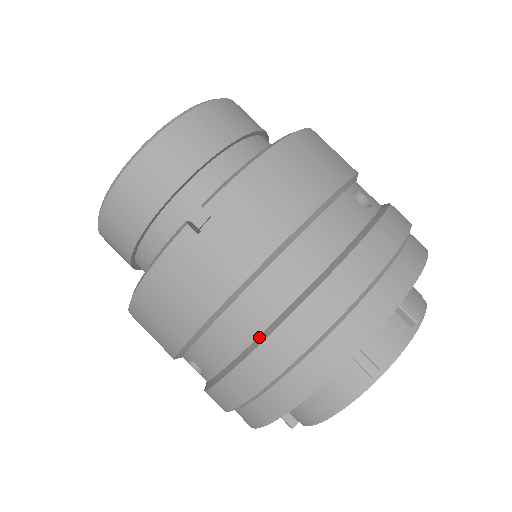
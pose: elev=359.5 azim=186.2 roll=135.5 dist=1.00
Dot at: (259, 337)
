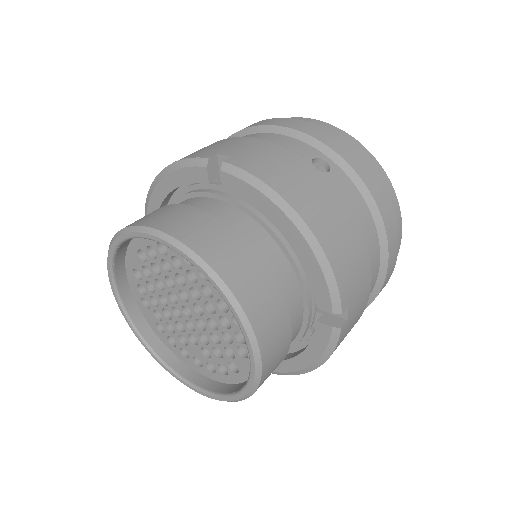
Dot at: (375, 288)
